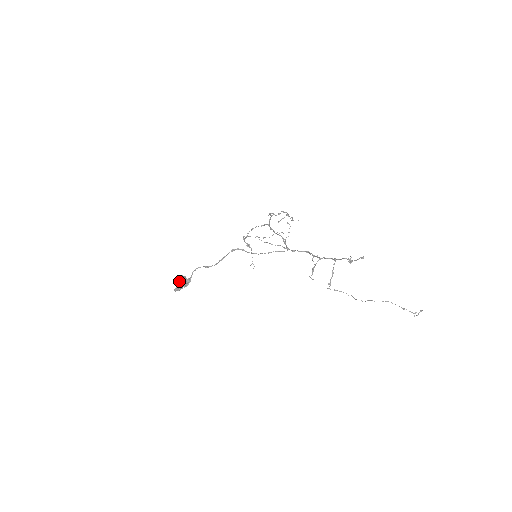
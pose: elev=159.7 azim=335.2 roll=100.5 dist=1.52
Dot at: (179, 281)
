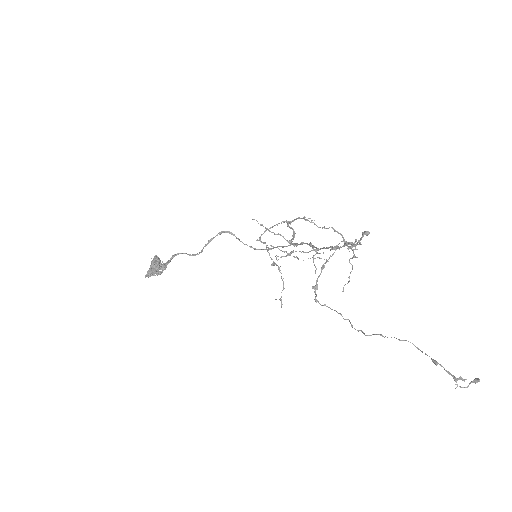
Dot at: (151, 263)
